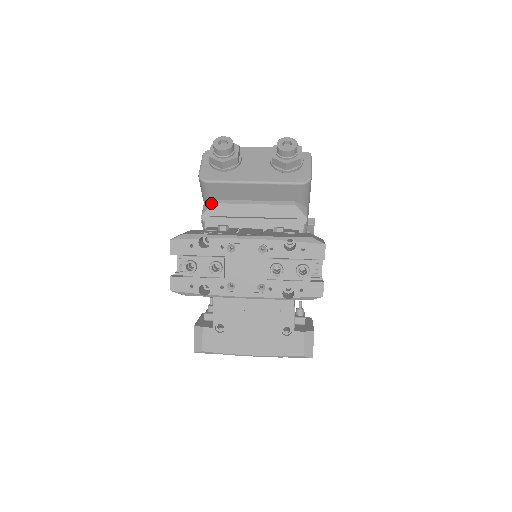
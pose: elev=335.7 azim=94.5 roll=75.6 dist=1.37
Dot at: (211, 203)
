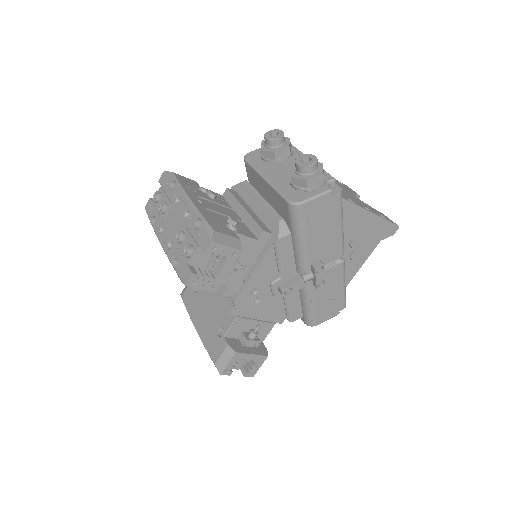
Dot at: (243, 181)
